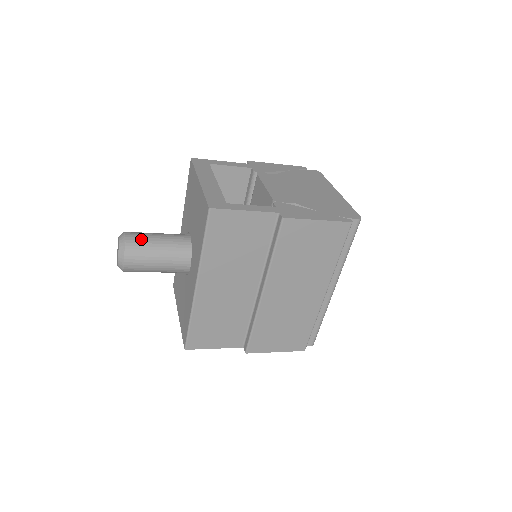
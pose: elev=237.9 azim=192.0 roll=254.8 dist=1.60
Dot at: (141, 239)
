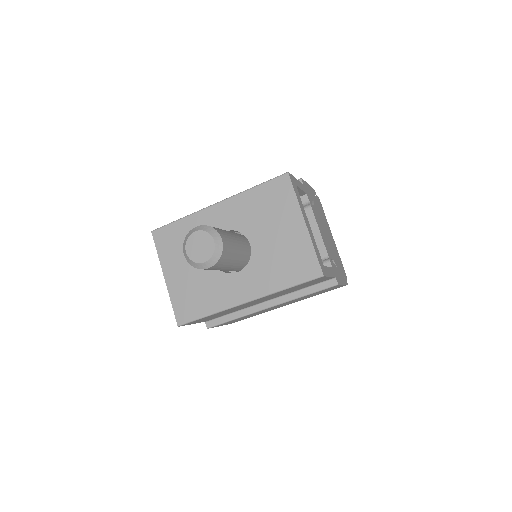
Dot at: (230, 247)
